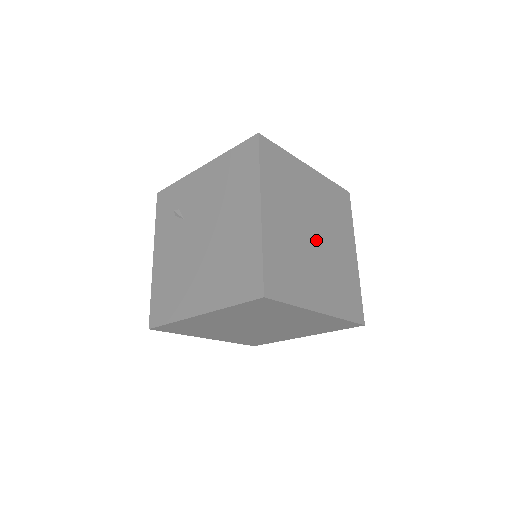
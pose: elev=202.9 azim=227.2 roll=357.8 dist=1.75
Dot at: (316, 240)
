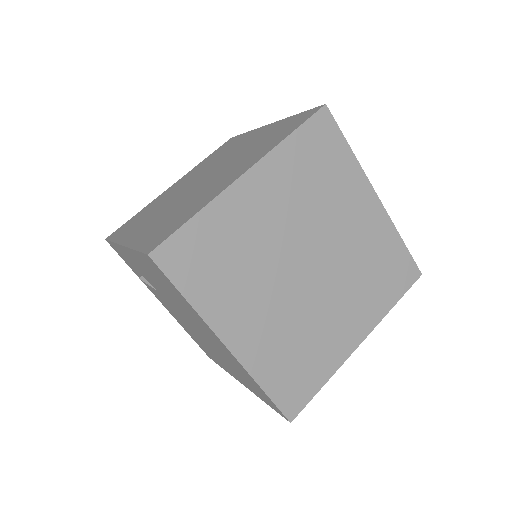
Dot at: (313, 270)
